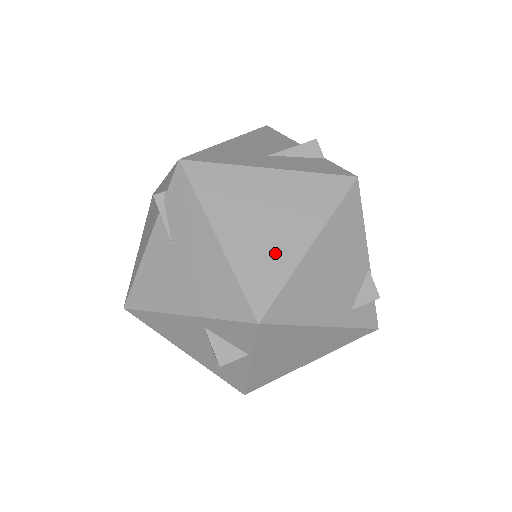
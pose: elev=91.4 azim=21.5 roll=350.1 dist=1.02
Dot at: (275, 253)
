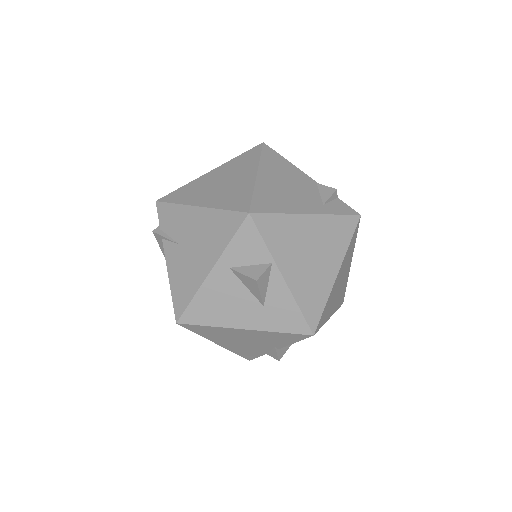
Dot at: (237, 188)
